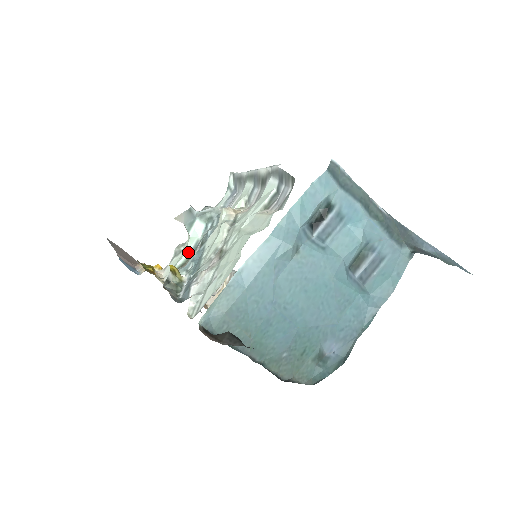
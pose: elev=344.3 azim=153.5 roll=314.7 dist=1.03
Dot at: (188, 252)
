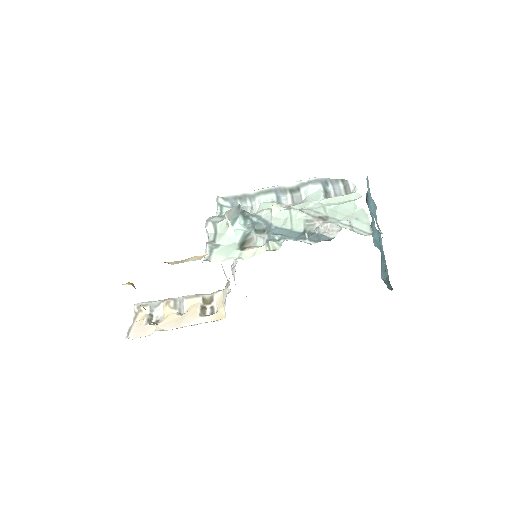
Dot at: (238, 240)
